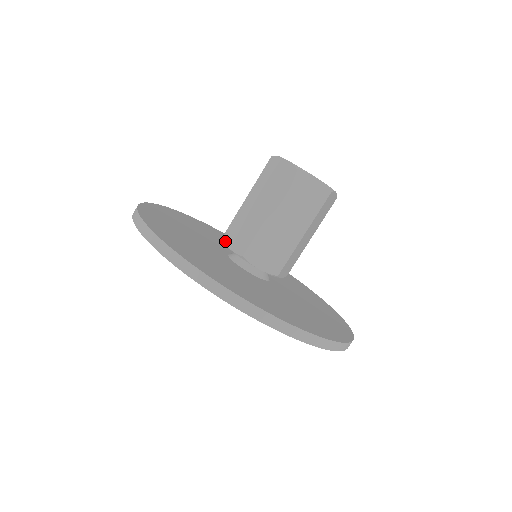
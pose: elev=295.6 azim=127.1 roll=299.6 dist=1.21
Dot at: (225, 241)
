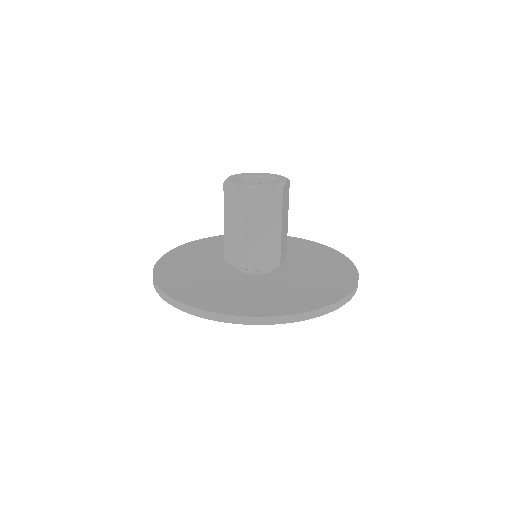
Dot at: (228, 262)
